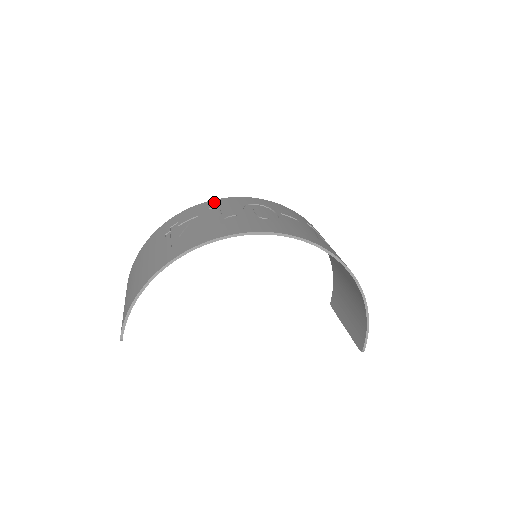
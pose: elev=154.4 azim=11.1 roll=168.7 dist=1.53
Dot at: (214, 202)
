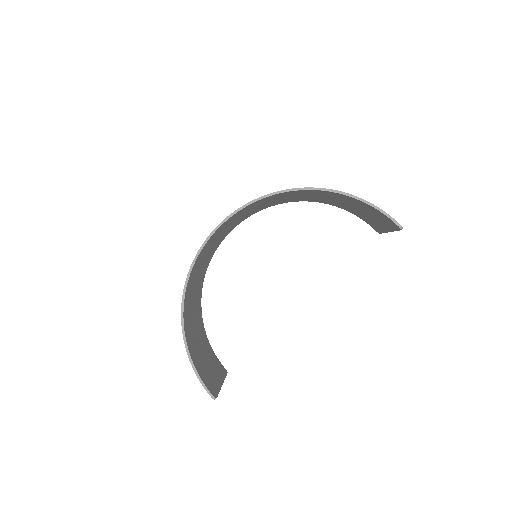
Dot at: occluded
